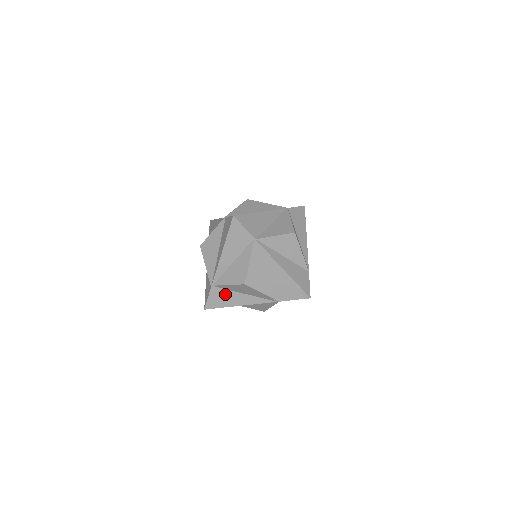
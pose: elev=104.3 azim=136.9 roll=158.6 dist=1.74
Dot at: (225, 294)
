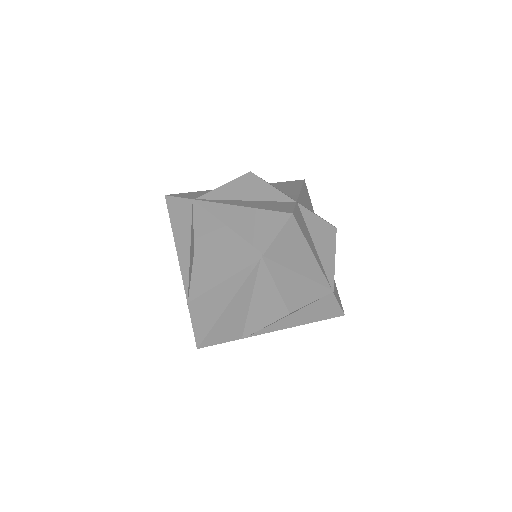
Dot at: (205, 303)
